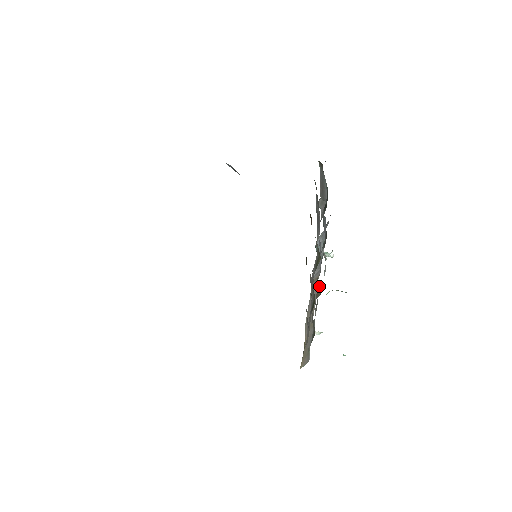
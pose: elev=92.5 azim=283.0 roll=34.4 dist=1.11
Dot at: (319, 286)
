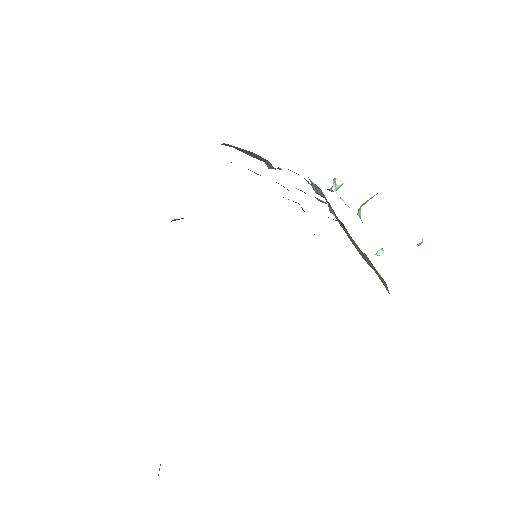
Dot at: occluded
